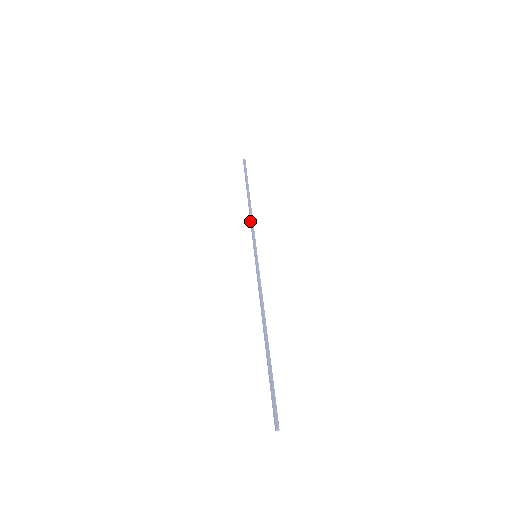
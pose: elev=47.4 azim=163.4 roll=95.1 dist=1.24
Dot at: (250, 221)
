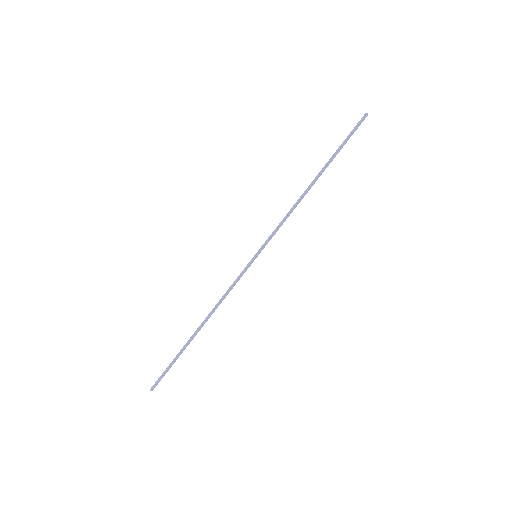
Dot at: (288, 212)
